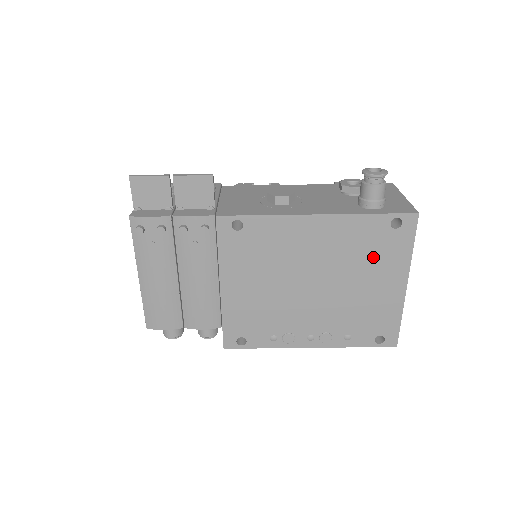
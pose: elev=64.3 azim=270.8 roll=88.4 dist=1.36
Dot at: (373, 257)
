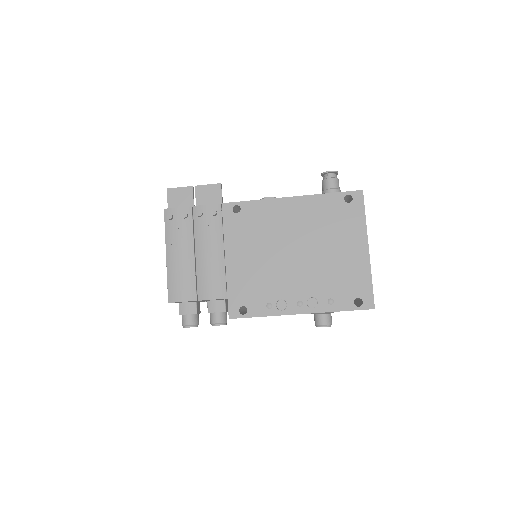
Dot at: (337, 226)
